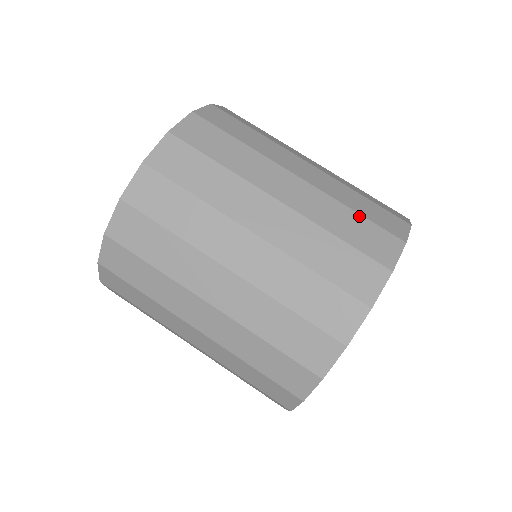
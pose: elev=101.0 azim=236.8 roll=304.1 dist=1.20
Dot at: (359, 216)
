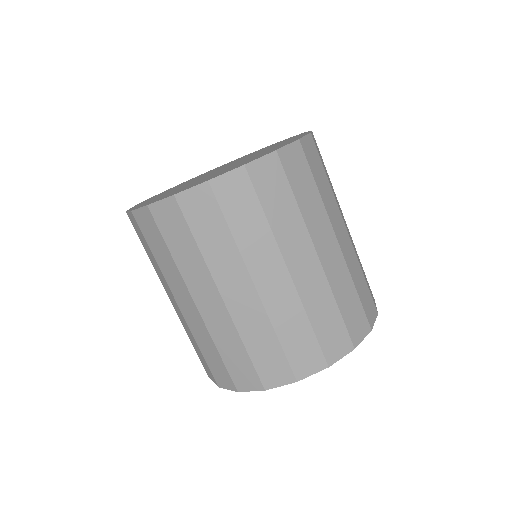
Dot at: (365, 280)
